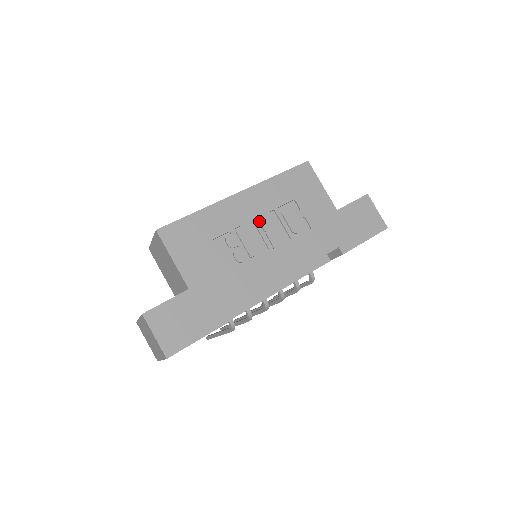
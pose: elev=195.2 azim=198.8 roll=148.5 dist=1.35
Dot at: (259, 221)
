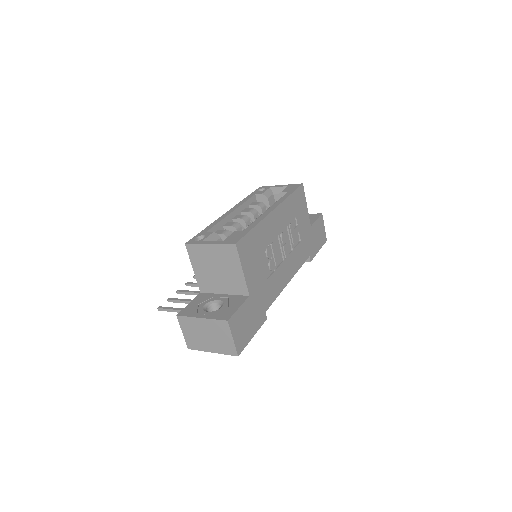
Dot at: (280, 235)
